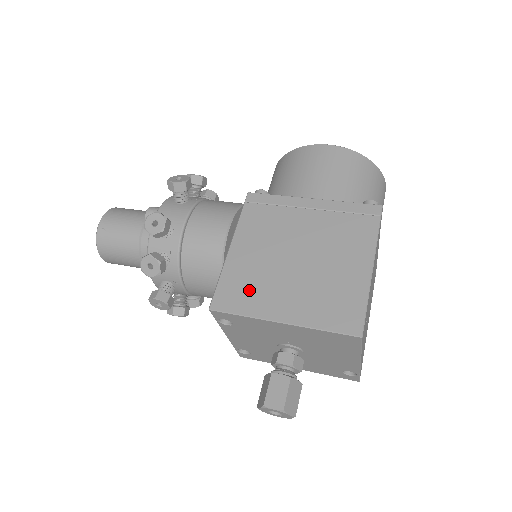
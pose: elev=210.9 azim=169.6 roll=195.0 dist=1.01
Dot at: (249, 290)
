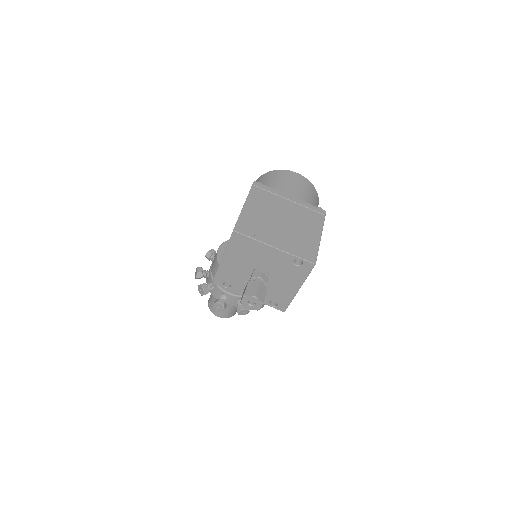
Dot at: occluded
